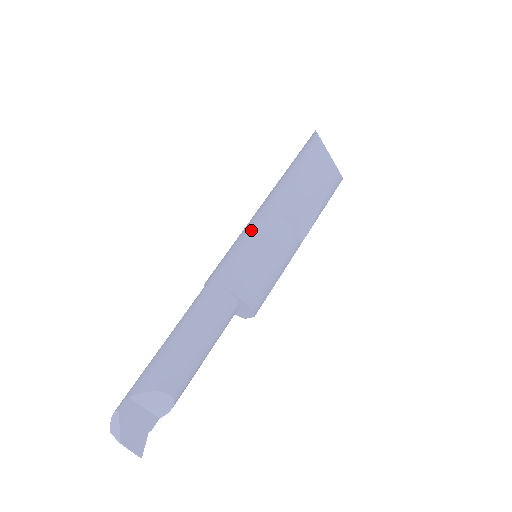
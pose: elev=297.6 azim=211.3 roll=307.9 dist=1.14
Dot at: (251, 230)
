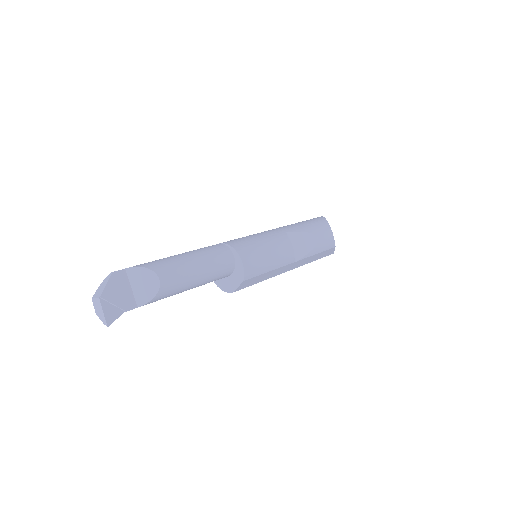
Dot at: (258, 233)
